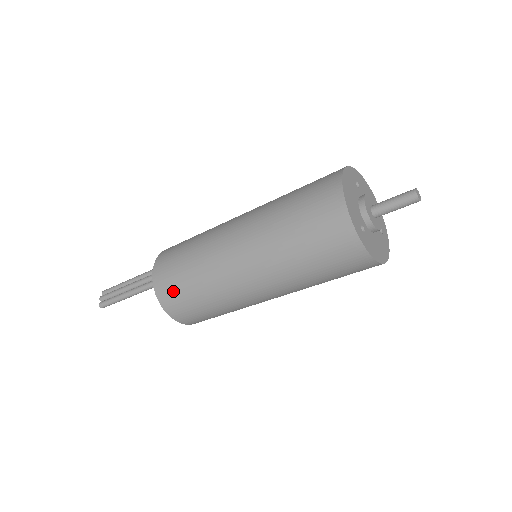
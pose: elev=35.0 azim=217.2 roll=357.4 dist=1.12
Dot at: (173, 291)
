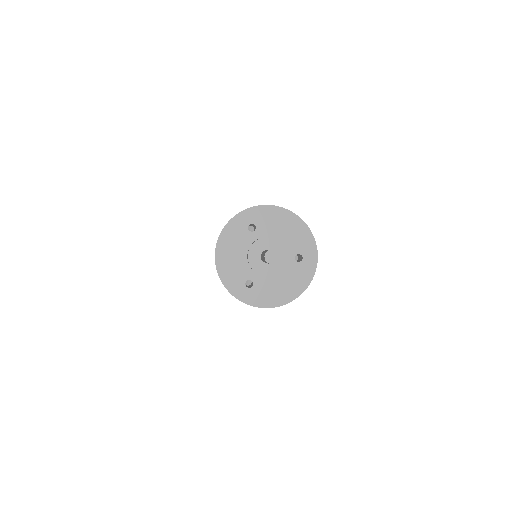
Dot at: occluded
